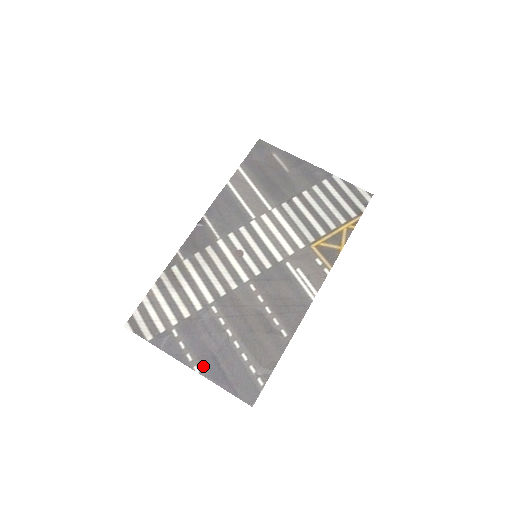
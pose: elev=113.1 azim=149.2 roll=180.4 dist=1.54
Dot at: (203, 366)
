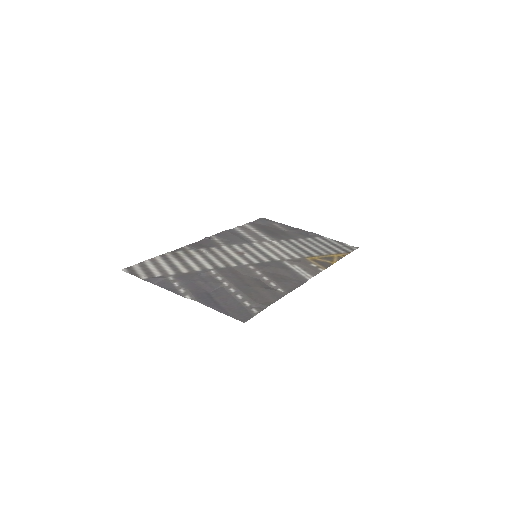
Dot at: (195, 295)
